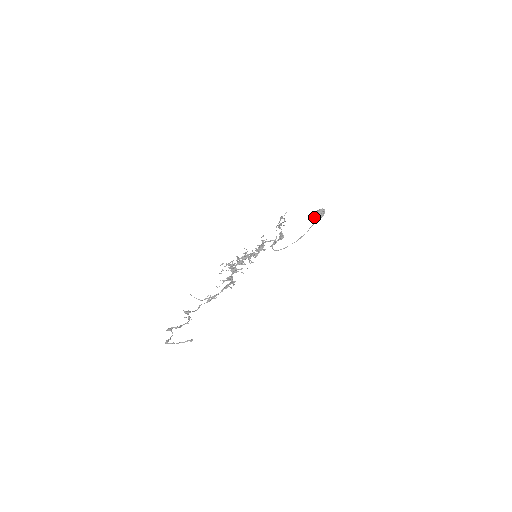
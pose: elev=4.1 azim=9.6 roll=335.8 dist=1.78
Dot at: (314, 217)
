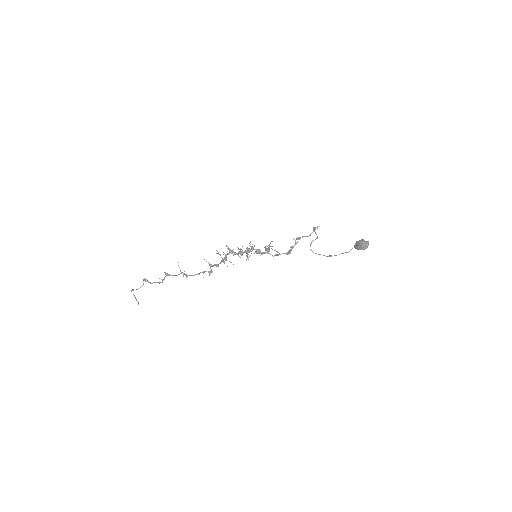
Dot at: (356, 244)
